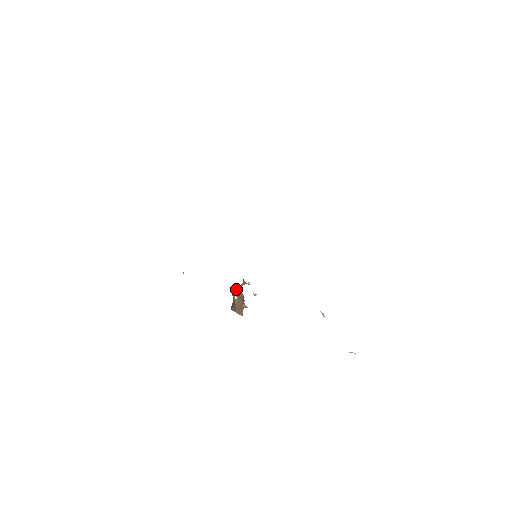
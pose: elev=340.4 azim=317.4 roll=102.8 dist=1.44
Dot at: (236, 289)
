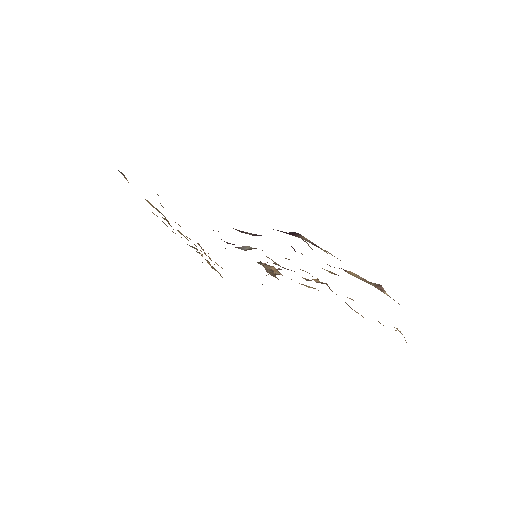
Dot at: (258, 262)
